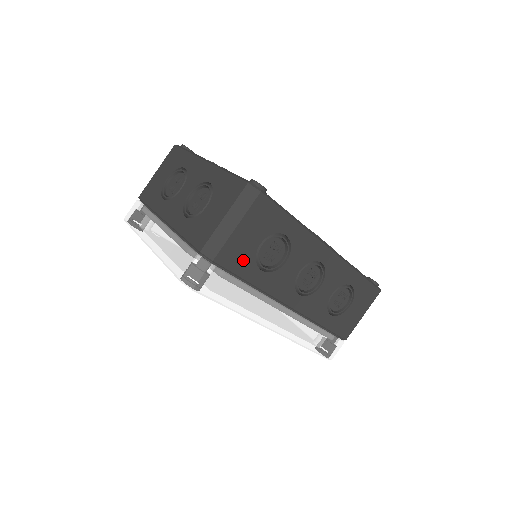
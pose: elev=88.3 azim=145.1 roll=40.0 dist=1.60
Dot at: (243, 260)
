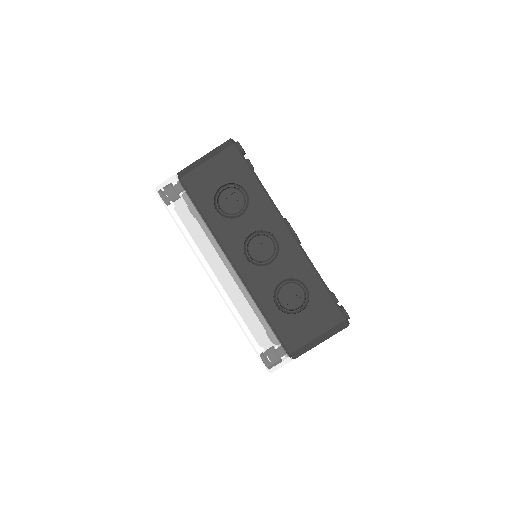
Dot at: (204, 192)
